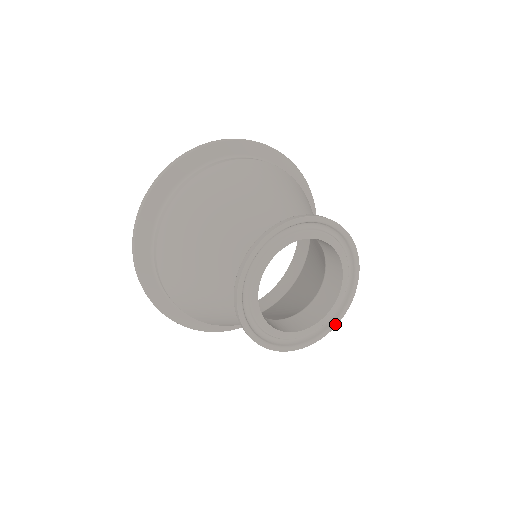
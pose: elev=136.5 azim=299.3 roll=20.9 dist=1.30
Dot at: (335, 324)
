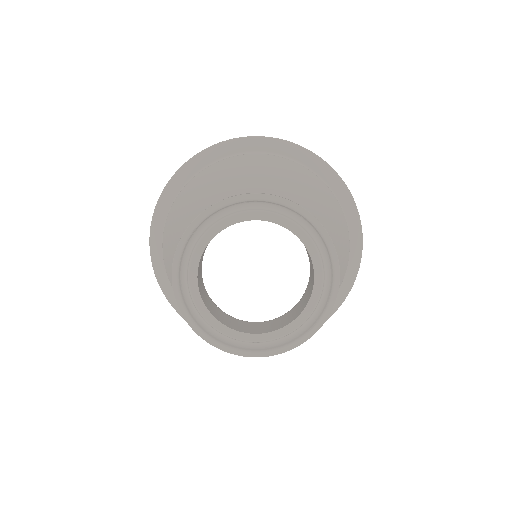
Dot at: (293, 345)
